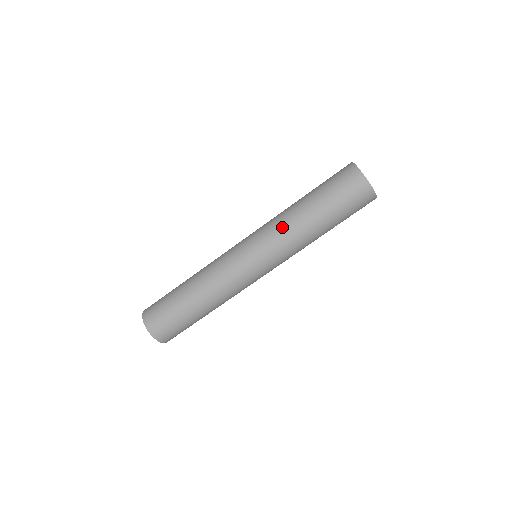
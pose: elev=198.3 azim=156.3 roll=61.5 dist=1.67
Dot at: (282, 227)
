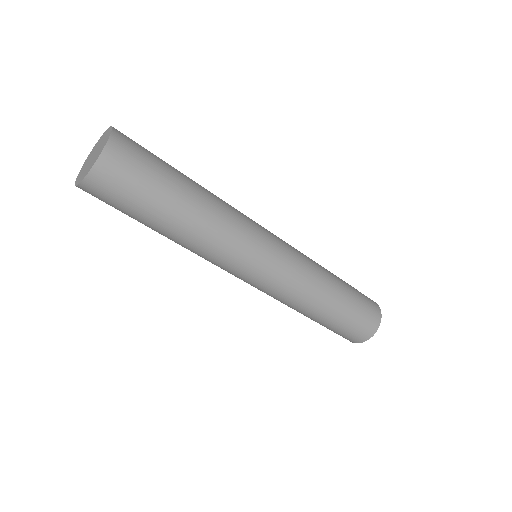
Dot at: (309, 284)
